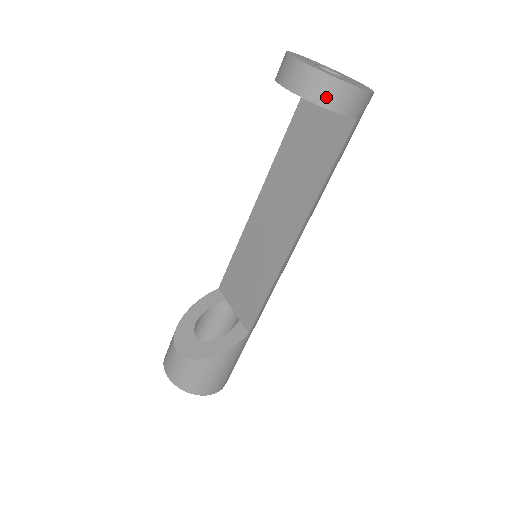
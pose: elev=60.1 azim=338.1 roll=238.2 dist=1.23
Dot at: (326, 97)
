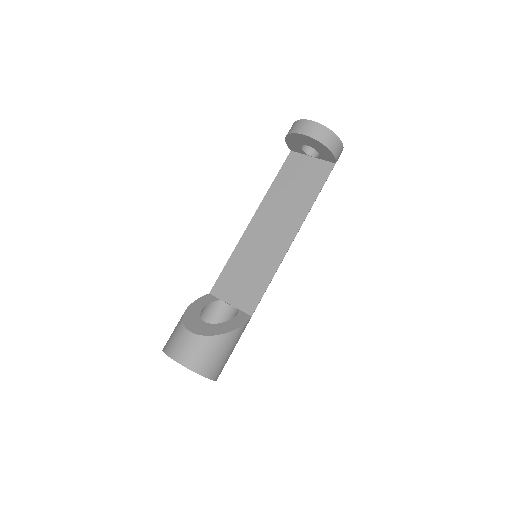
Dot at: (329, 143)
